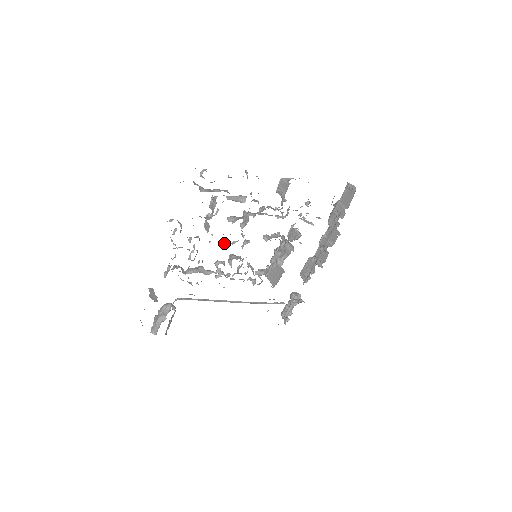
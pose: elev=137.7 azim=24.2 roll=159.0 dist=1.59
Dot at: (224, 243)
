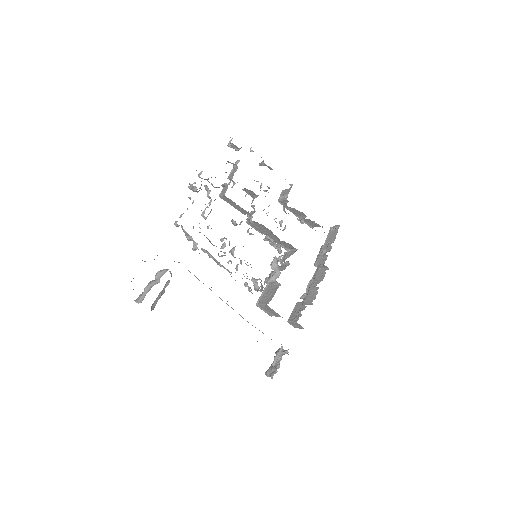
Dot at: occluded
